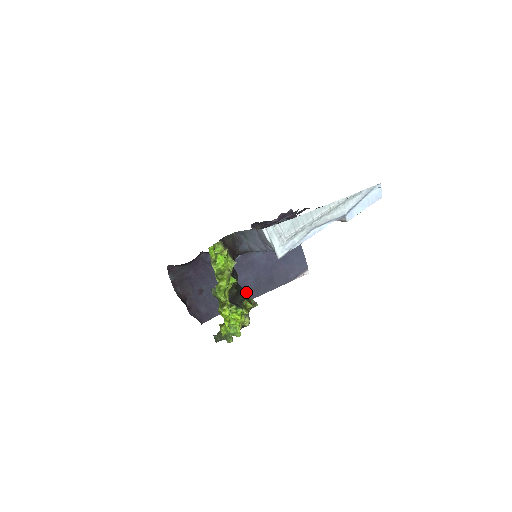
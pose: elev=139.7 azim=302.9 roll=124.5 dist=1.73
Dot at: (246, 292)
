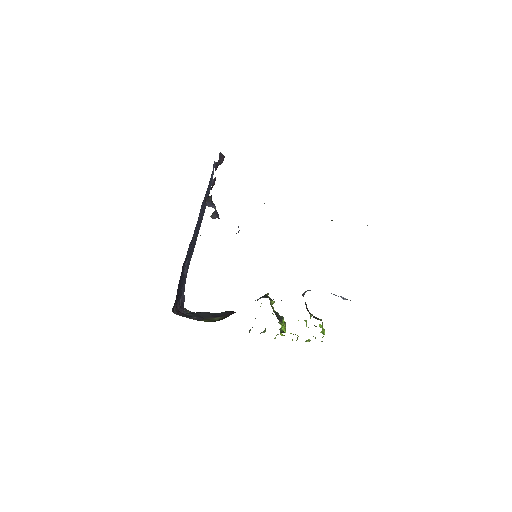
Dot at: (192, 249)
